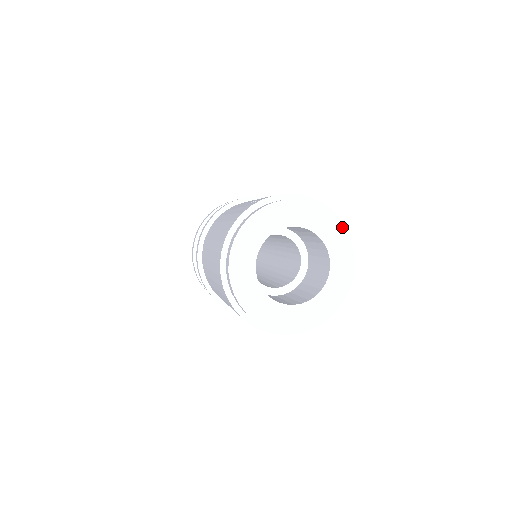
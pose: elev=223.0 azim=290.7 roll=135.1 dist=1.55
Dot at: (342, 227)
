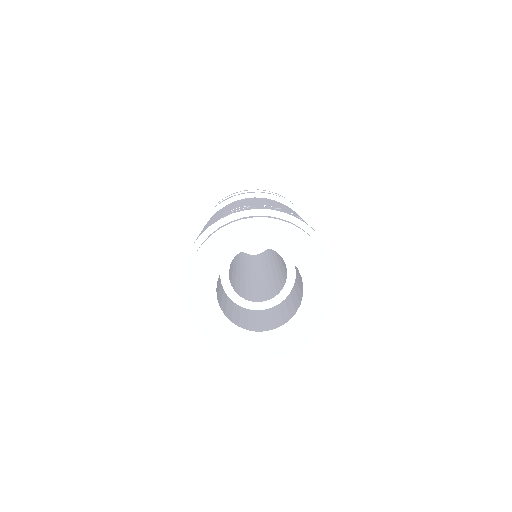
Dot at: (322, 253)
